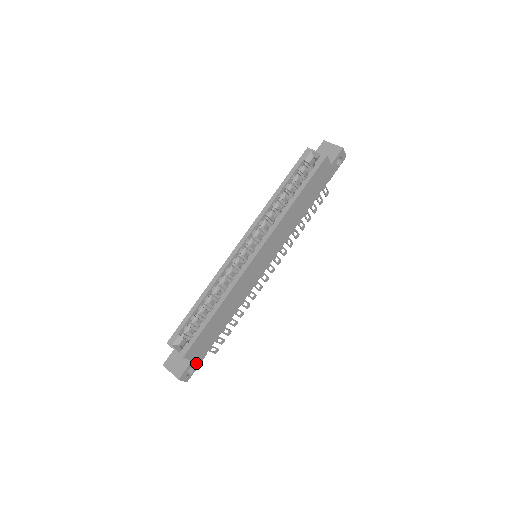
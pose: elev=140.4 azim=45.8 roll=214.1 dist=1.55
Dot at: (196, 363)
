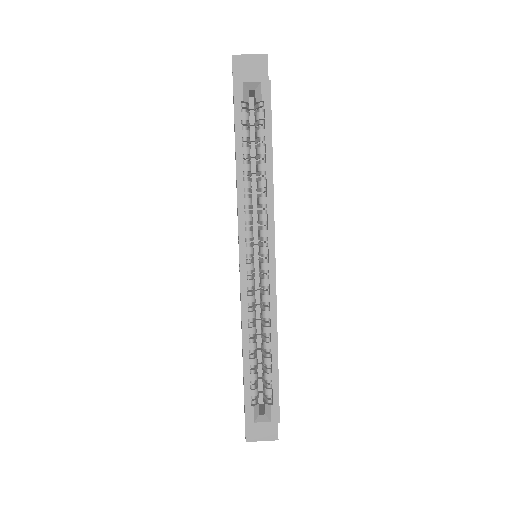
Dot at: occluded
